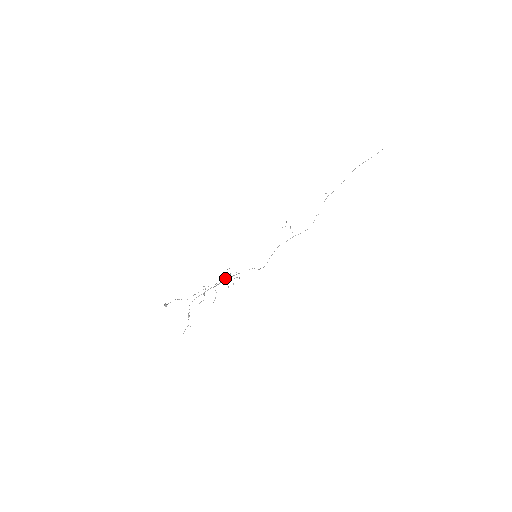
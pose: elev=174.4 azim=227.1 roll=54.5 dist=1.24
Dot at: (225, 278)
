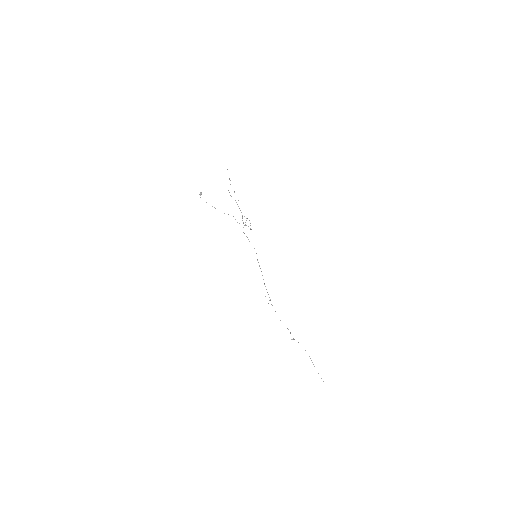
Dot at: (246, 218)
